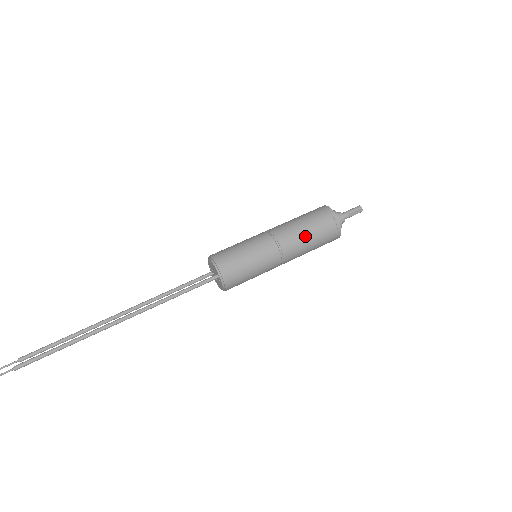
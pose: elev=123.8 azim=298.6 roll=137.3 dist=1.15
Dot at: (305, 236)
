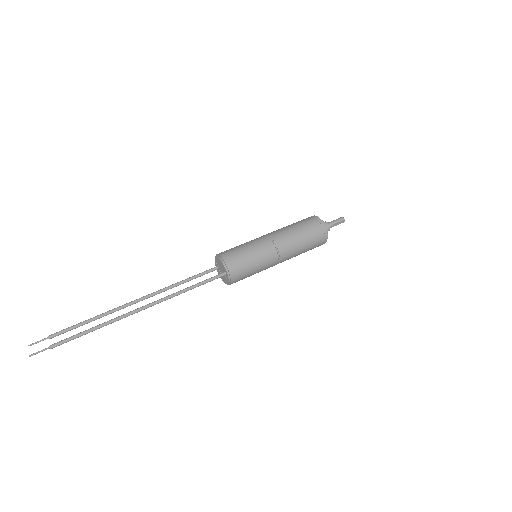
Dot at: (299, 243)
